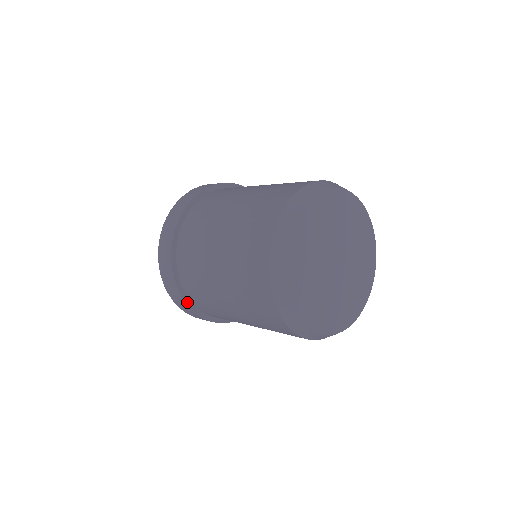
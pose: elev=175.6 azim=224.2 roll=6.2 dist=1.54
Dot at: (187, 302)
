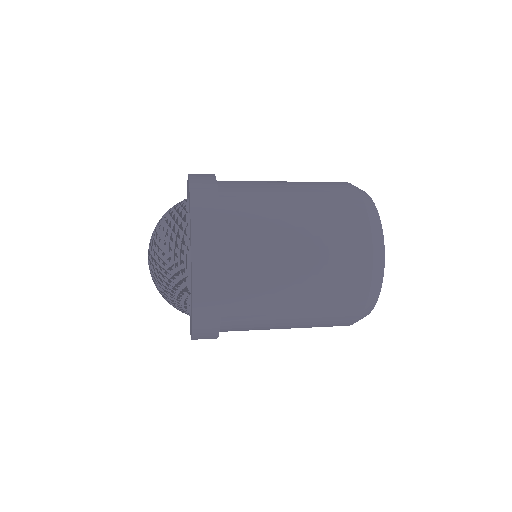
Dot at: occluded
